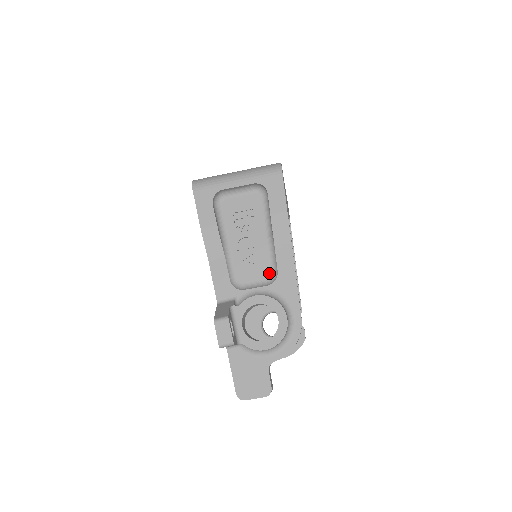
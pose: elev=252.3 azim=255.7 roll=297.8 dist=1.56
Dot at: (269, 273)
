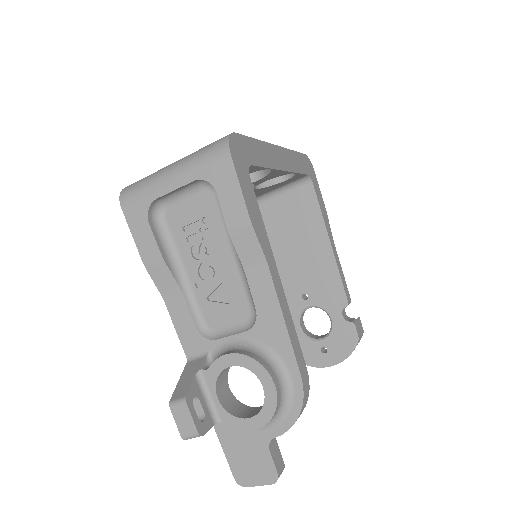
Dot at: (246, 311)
